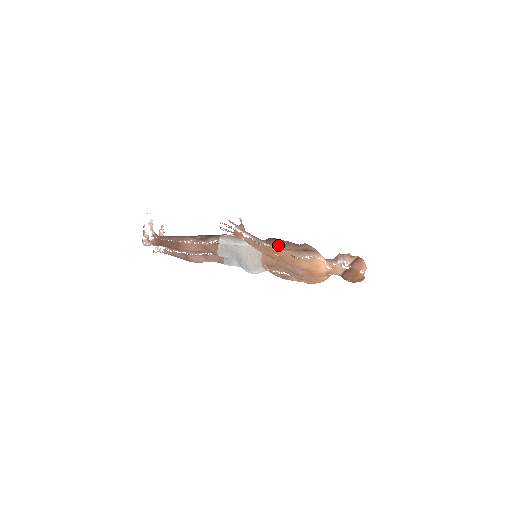
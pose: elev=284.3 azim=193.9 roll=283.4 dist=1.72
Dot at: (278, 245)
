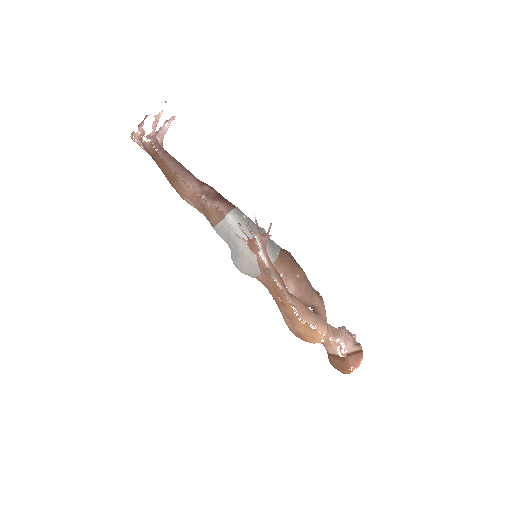
Dot at: (290, 274)
